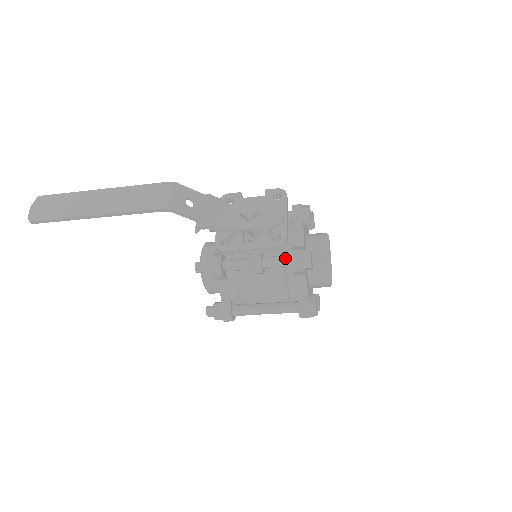
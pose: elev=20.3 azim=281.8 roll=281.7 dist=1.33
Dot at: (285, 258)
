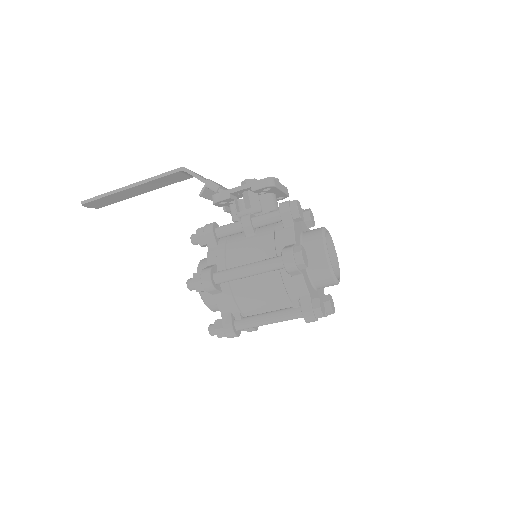
Dot at: (274, 211)
